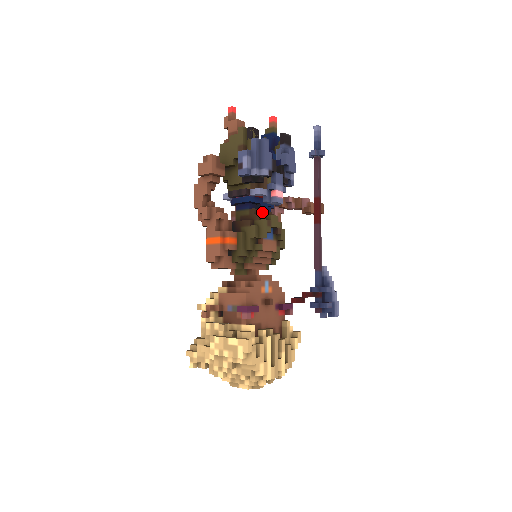
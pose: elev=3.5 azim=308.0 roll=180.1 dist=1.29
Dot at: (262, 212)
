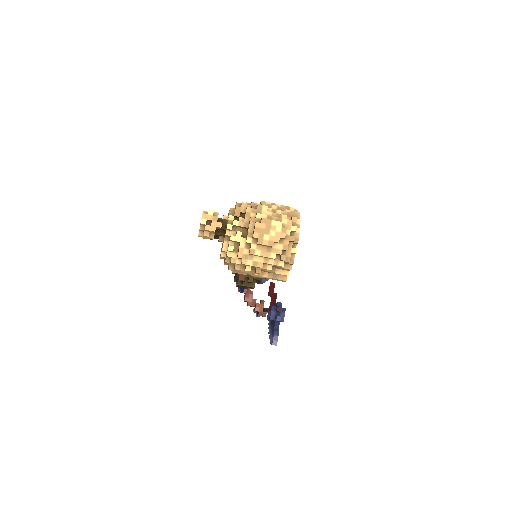
Dot at: occluded
